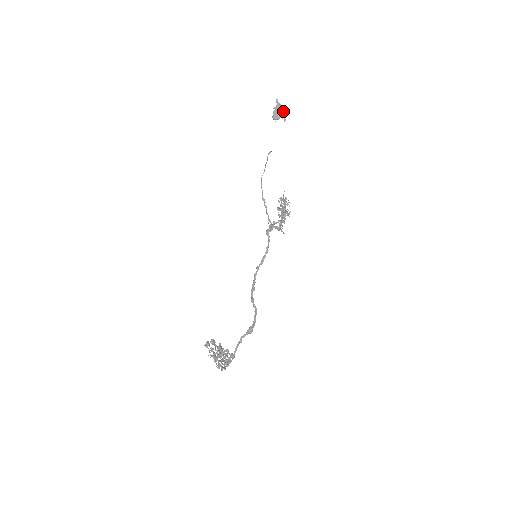
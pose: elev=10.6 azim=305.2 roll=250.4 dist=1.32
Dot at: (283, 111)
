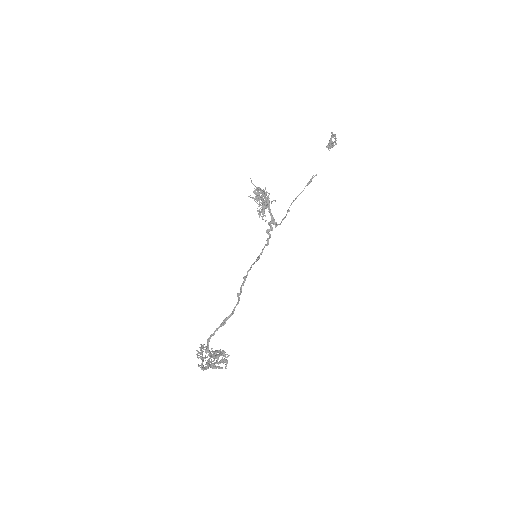
Dot at: (336, 138)
